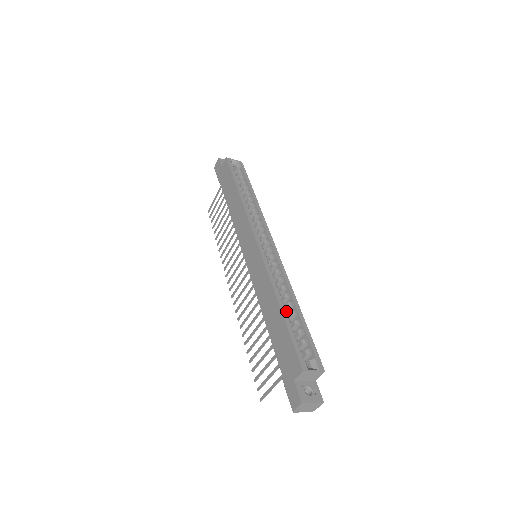
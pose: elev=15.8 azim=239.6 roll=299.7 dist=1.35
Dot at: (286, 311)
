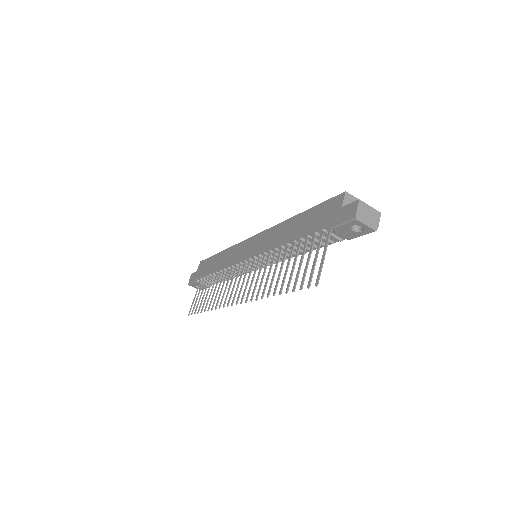
Dot at: occluded
